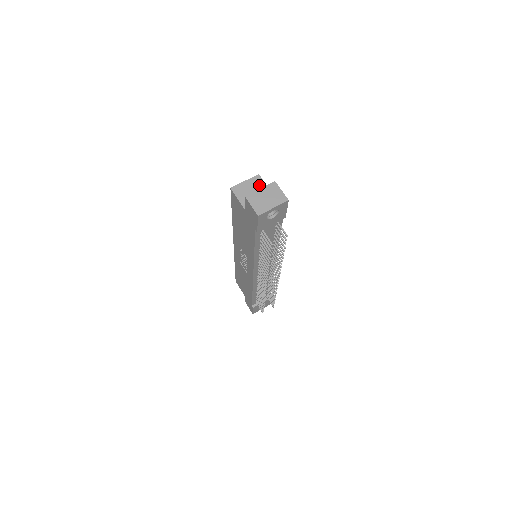
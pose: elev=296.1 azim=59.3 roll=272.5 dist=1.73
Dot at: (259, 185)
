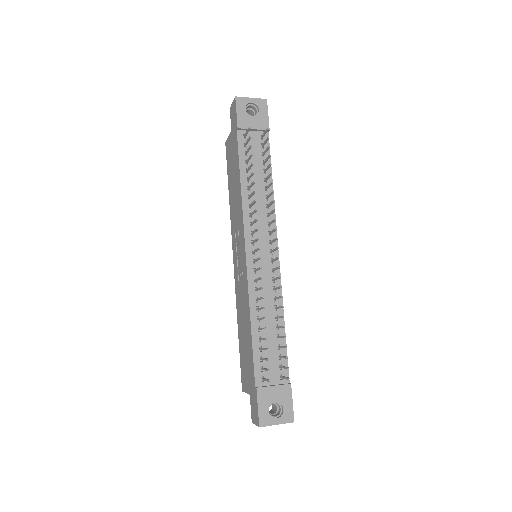
Dot at: occluded
